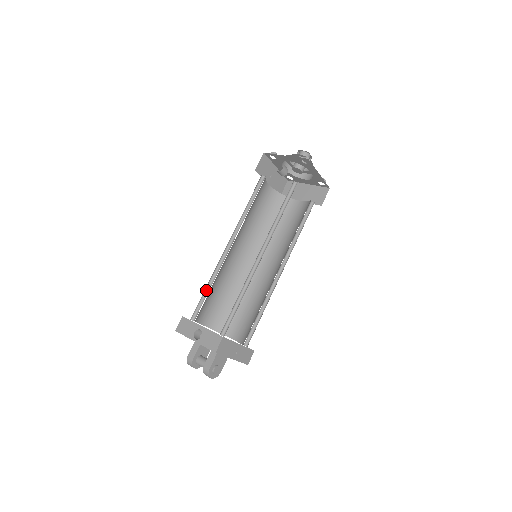
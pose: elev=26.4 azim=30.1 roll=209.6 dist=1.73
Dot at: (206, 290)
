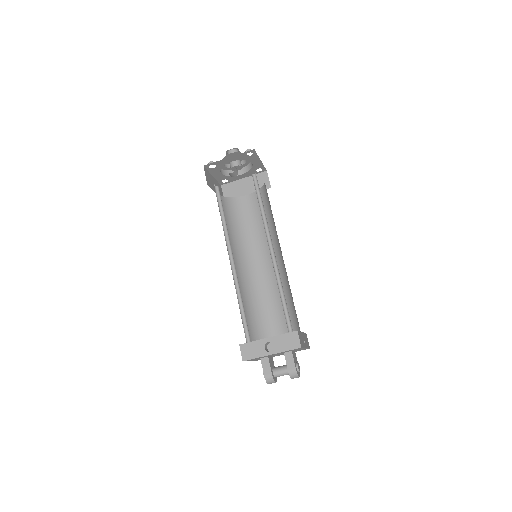
Dot at: (240, 310)
